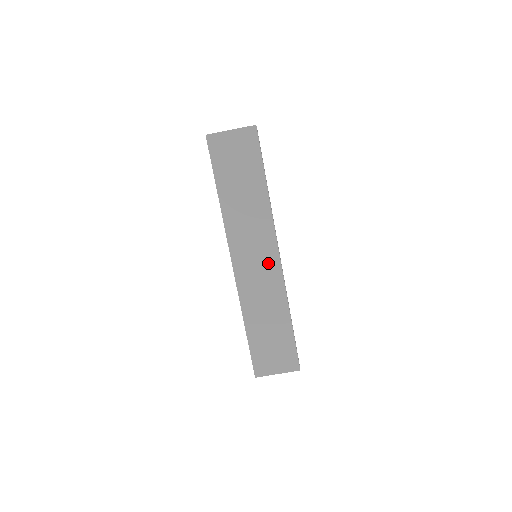
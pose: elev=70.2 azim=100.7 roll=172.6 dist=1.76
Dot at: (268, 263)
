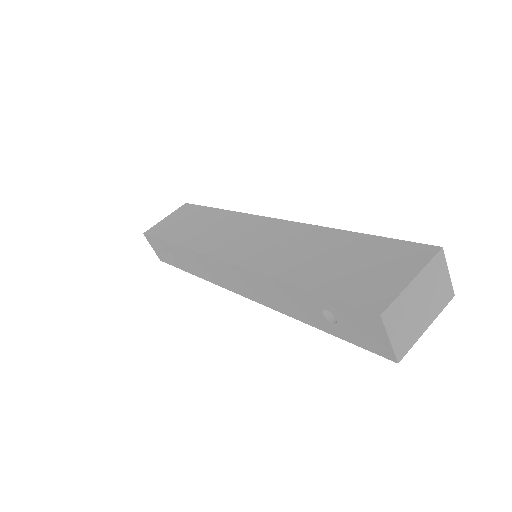
Dot at: (264, 230)
